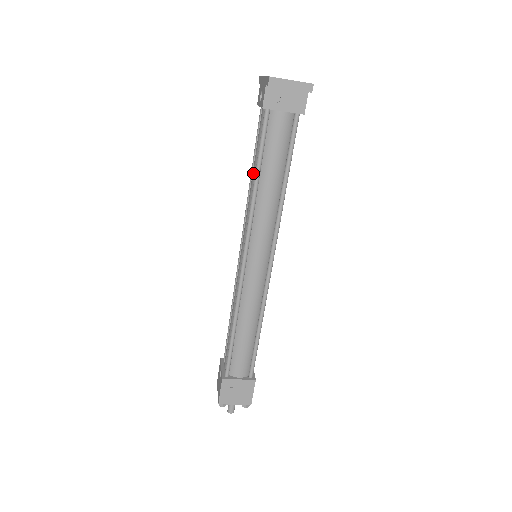
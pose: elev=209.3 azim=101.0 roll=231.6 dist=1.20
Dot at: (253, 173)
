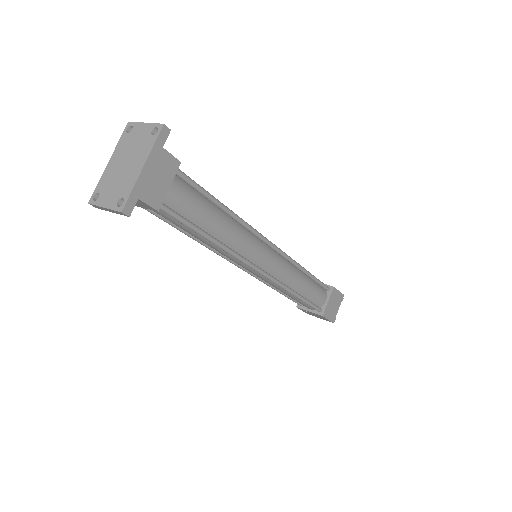
Dot at: occluded
